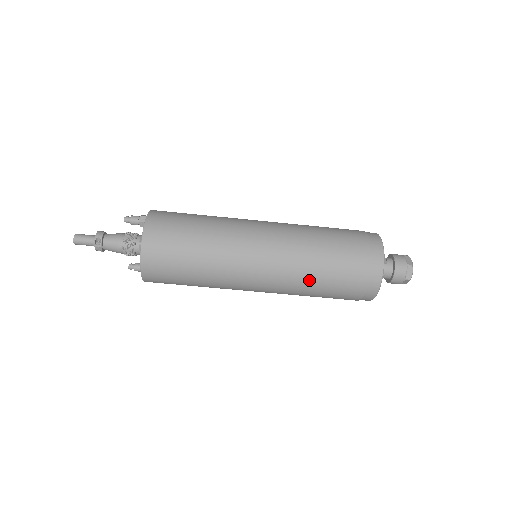
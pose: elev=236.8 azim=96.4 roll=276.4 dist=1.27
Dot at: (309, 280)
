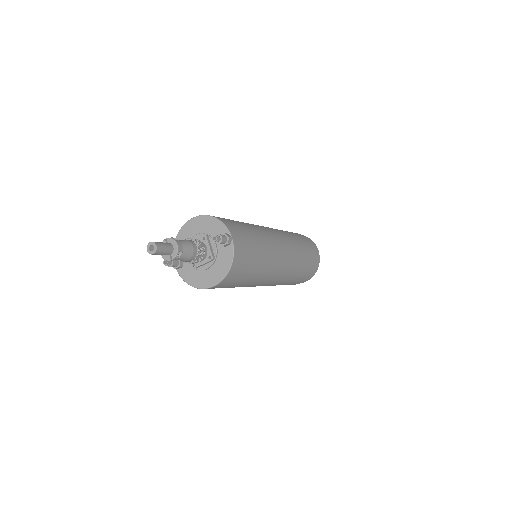
Dot at: (287, 282)
